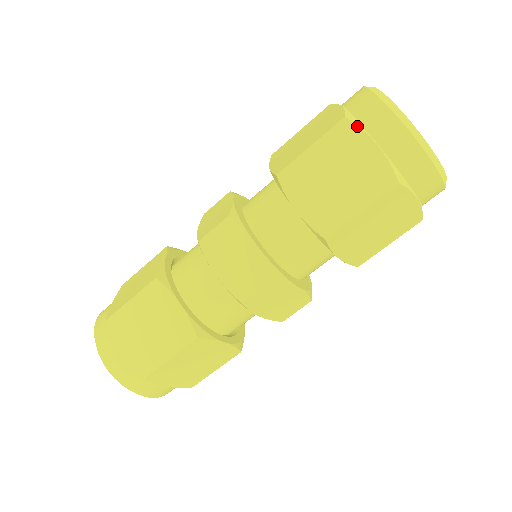
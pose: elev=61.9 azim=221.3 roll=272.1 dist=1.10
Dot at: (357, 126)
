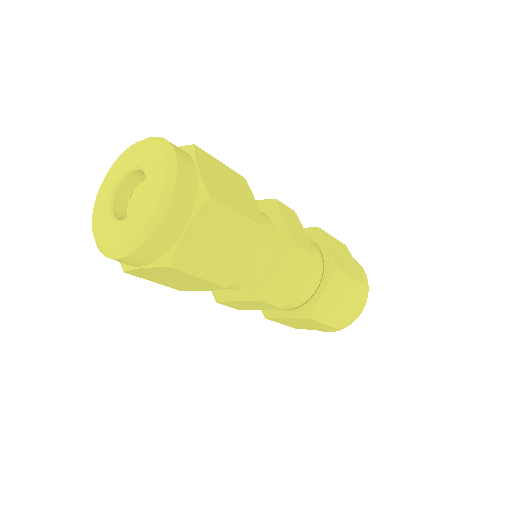
Dot at: occluded
